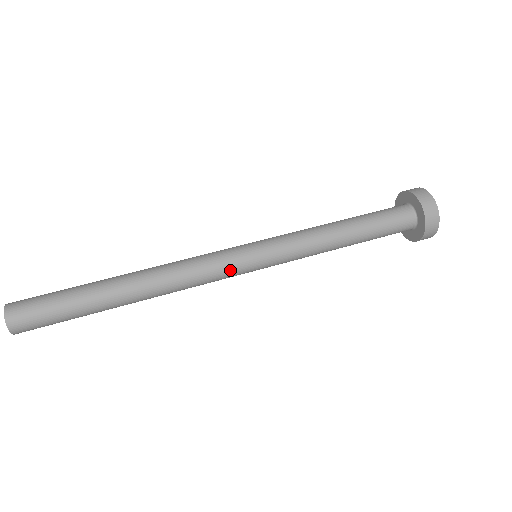
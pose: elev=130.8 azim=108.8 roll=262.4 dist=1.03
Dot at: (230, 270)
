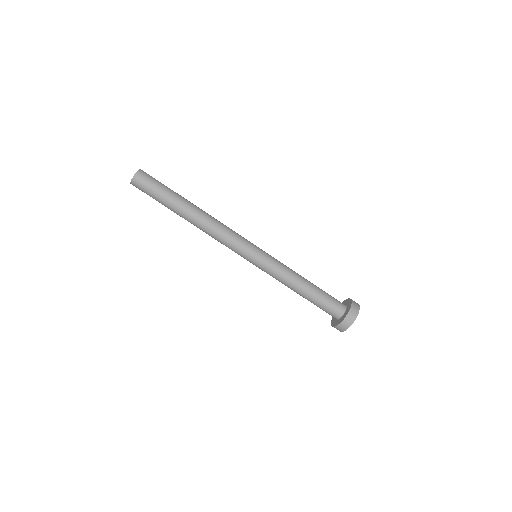
Dot at: (236, 252)
